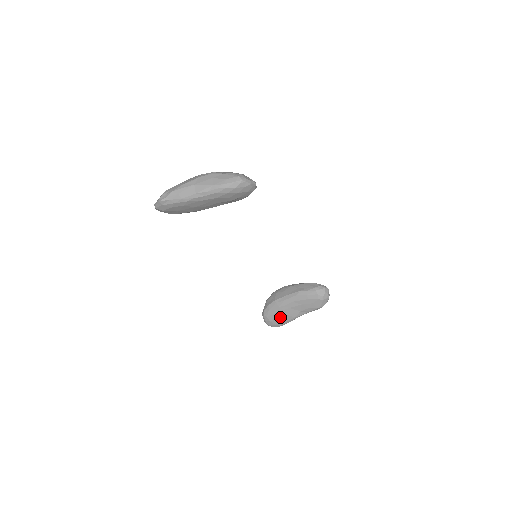
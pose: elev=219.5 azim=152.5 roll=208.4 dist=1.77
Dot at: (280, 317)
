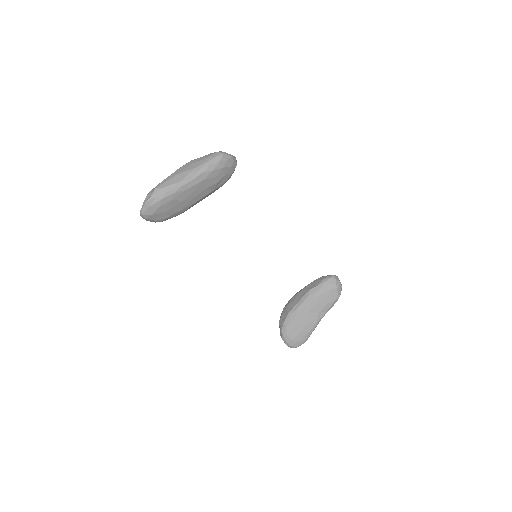
Dot at: (301, 329)
